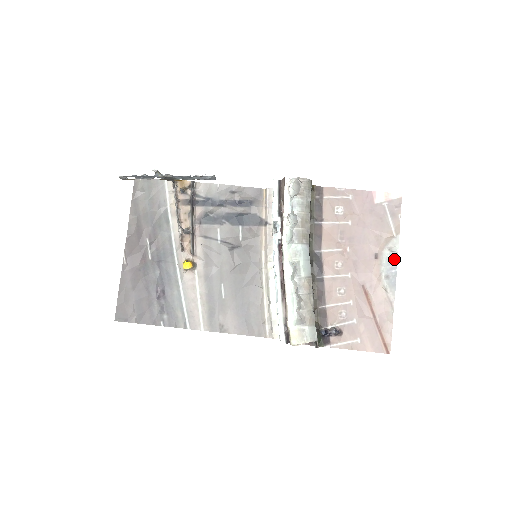
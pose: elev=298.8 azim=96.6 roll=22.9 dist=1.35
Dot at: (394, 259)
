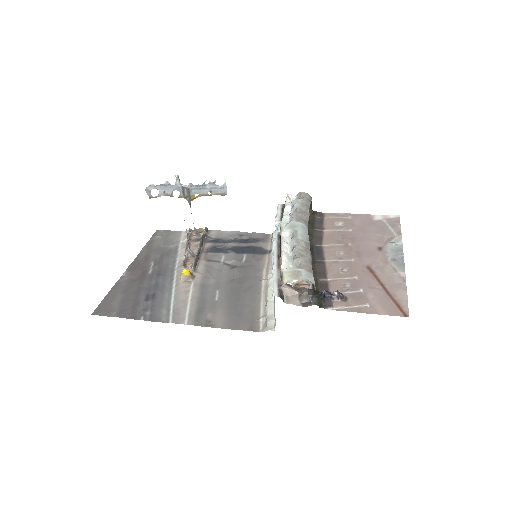
Dot at: (399, 249)
